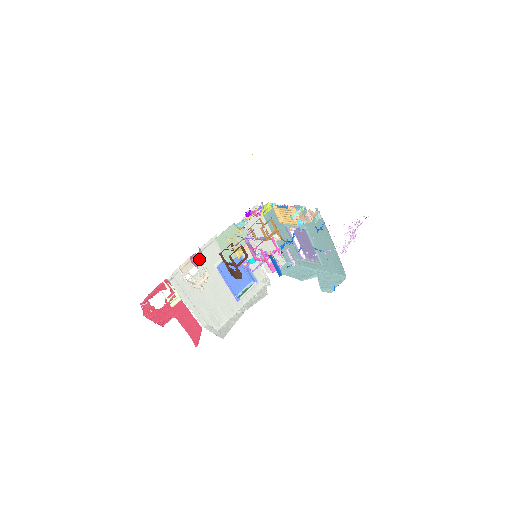
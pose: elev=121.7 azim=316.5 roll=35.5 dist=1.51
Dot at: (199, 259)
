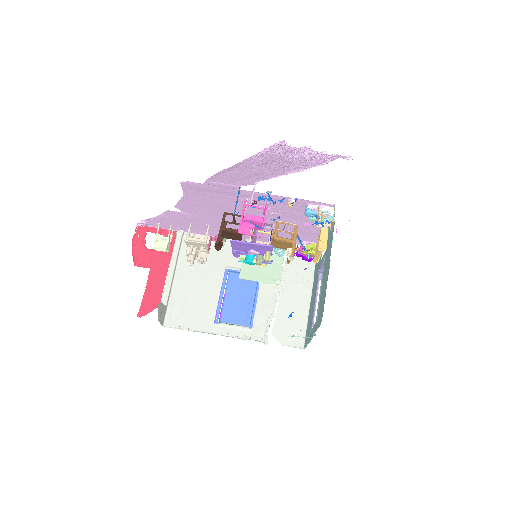
Dot at: occluded
